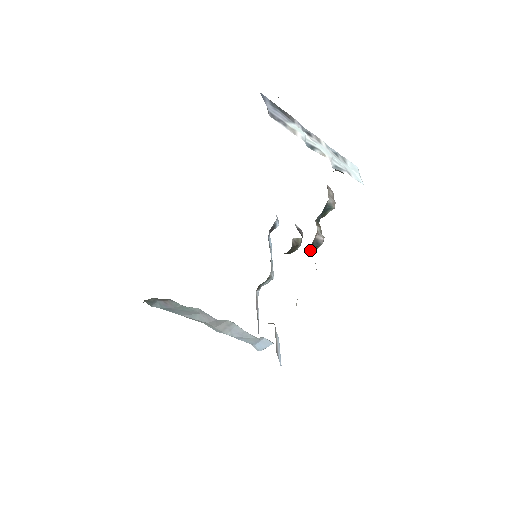
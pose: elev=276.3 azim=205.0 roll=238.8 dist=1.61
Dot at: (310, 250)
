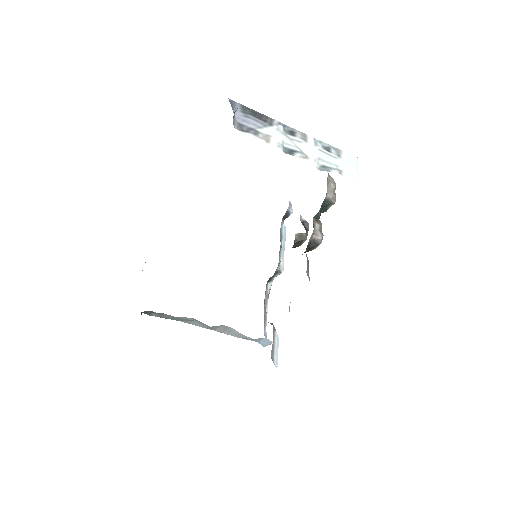
Dot at: (308, 250)
